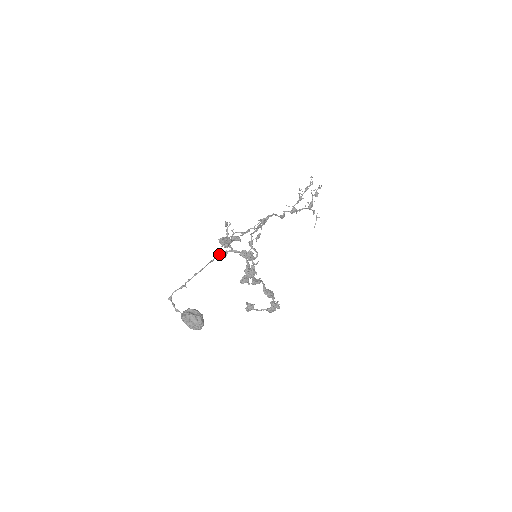
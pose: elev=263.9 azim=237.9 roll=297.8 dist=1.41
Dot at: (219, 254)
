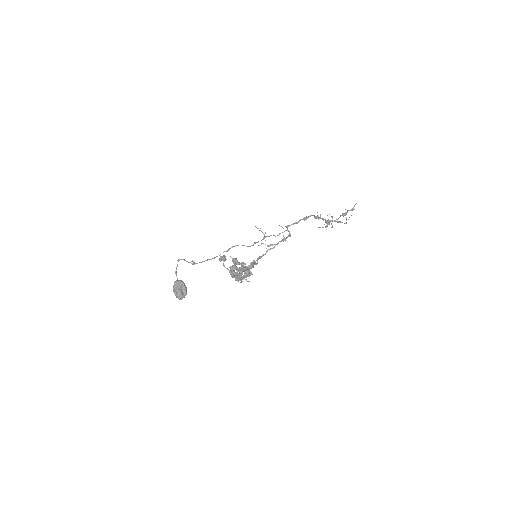
Dot at: (233, 262)
